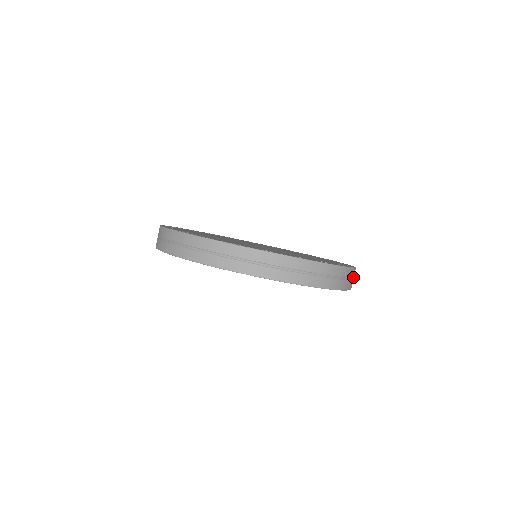
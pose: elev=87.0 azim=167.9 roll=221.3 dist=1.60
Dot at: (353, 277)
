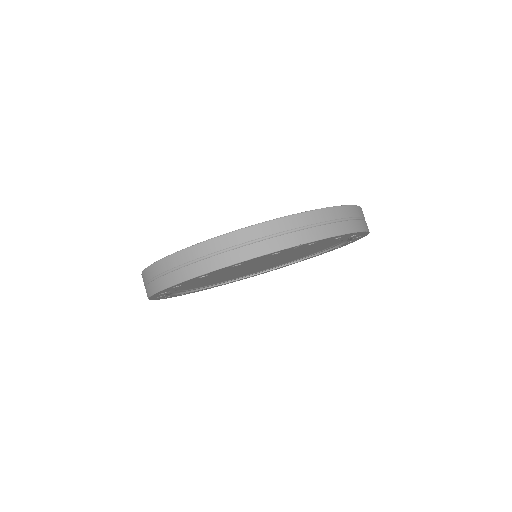
Dot at: occluded
